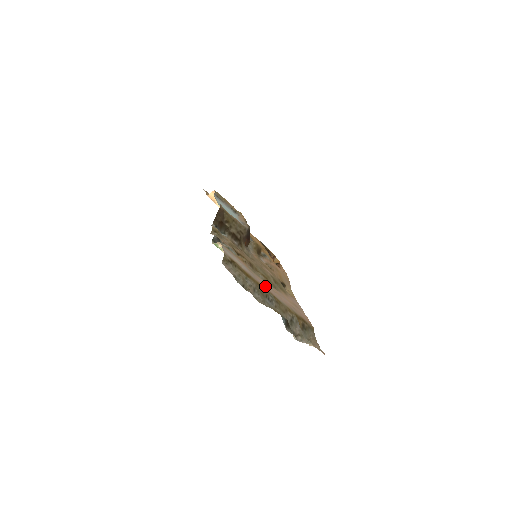
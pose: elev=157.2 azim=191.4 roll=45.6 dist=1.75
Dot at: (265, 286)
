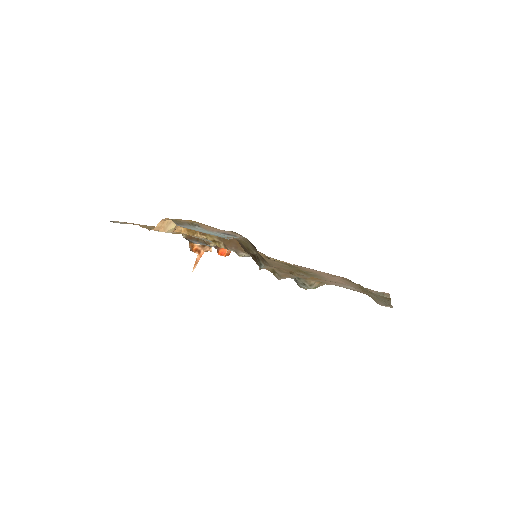
Dot at: (349, 284)
